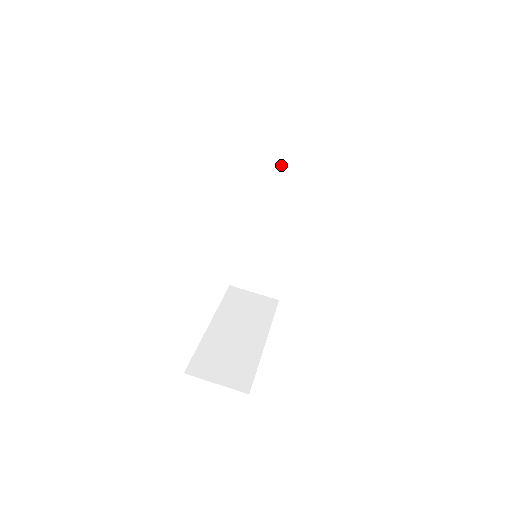
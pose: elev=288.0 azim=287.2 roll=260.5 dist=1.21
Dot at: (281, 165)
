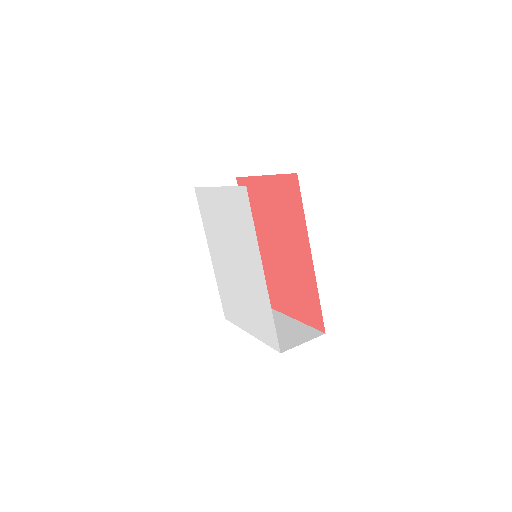
Dot at: occluded
